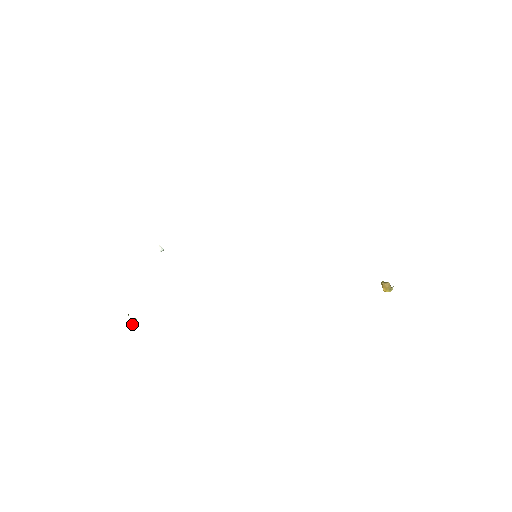
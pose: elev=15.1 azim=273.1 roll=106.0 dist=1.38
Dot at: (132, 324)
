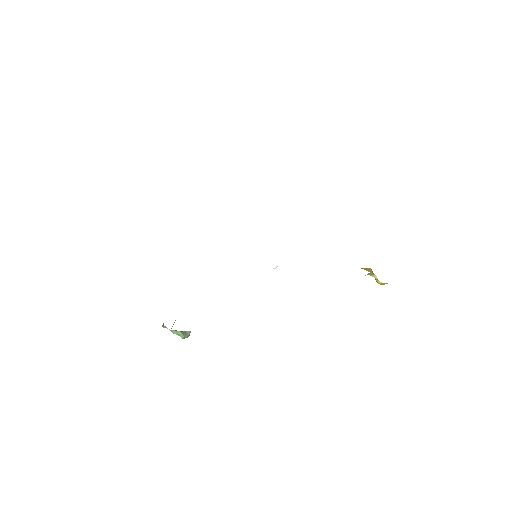
Dot at: (181, 337)
